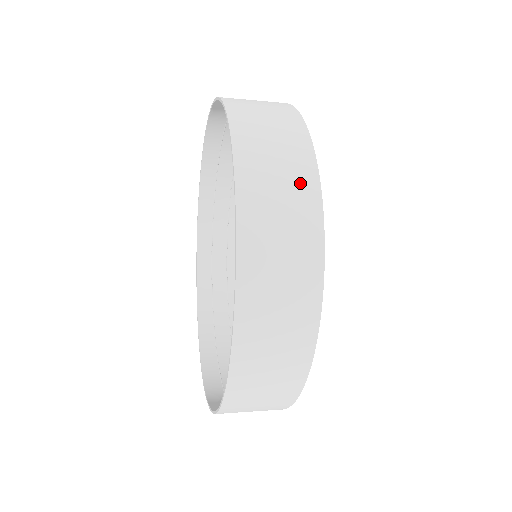
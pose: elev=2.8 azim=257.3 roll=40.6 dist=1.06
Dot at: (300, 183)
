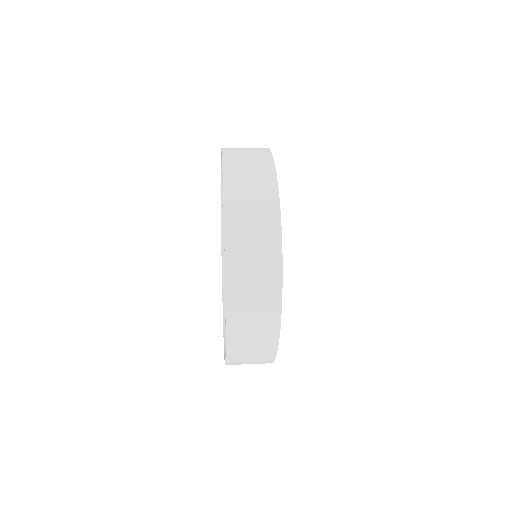
Dot at: (268, 319)
